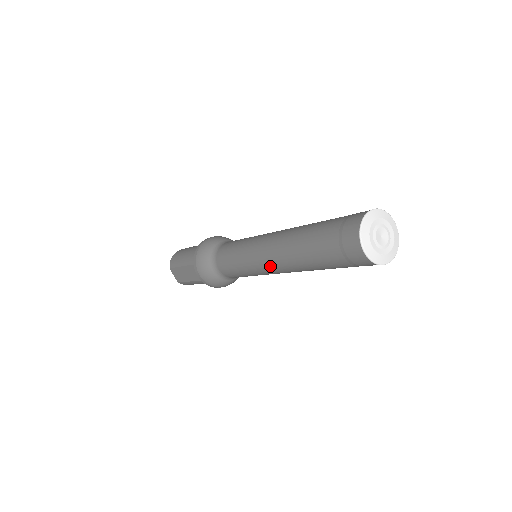
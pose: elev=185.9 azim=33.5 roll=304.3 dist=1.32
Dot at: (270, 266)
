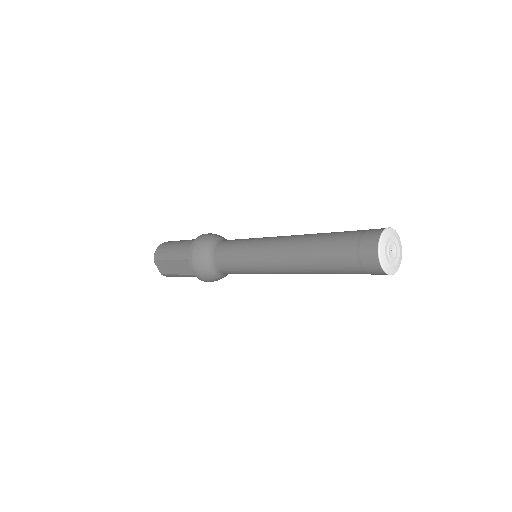
Dot at: (277, 268)
